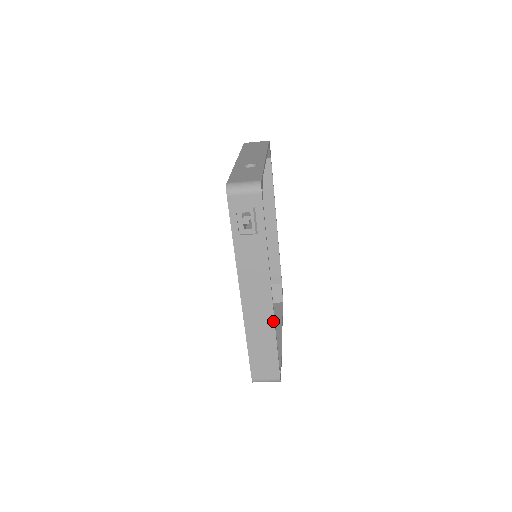
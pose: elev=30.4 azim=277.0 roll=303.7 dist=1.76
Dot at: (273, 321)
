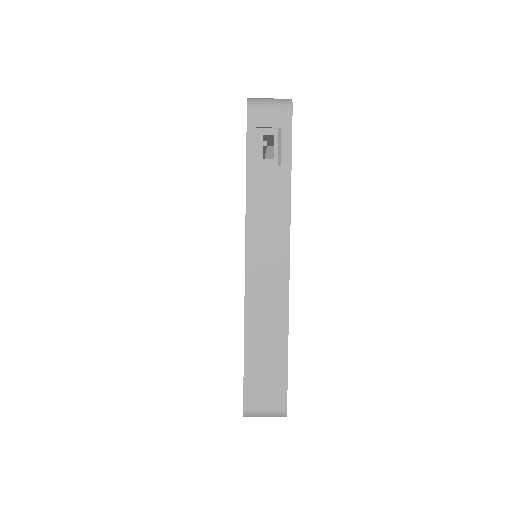
Dot at: (287, 304)
